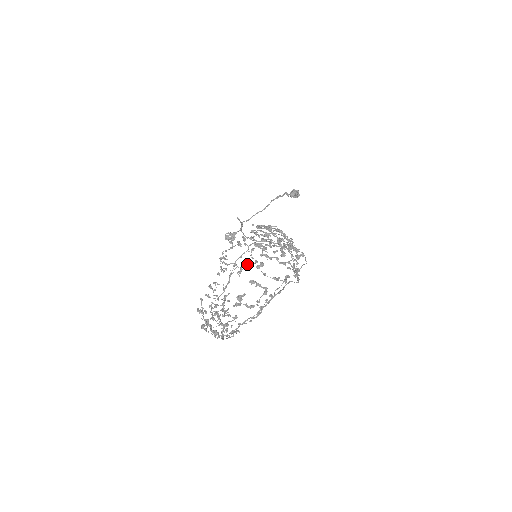
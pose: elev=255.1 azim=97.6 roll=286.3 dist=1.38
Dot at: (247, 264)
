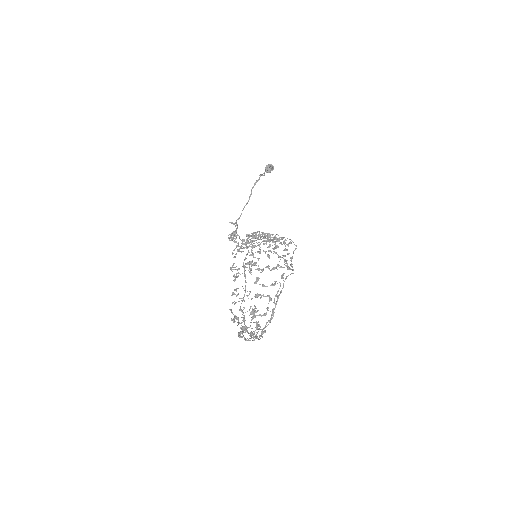
Dot at: occluded
